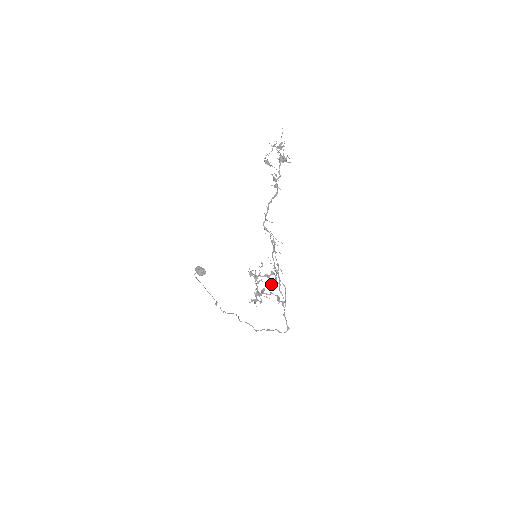
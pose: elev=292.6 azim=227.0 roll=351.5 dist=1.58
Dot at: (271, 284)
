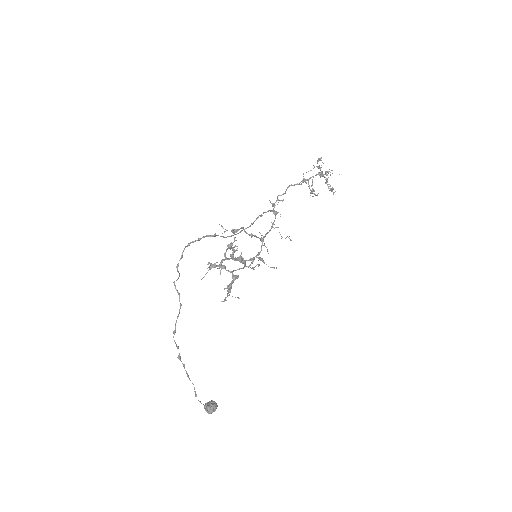
Dot at: (249, 265)
